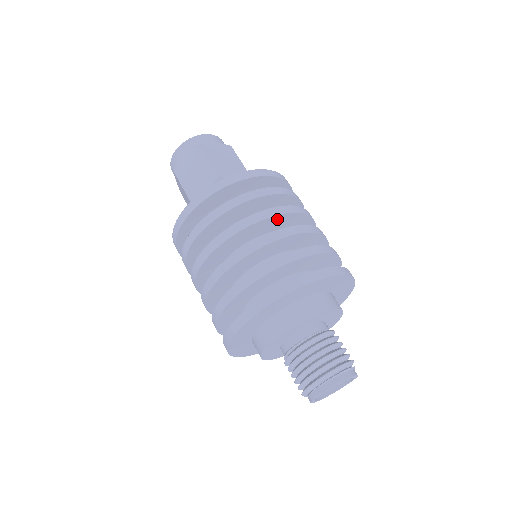
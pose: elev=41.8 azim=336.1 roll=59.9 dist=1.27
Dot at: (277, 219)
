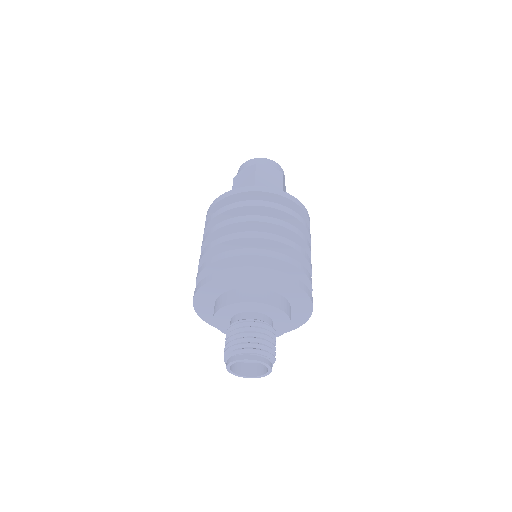
Dot at: occluded
